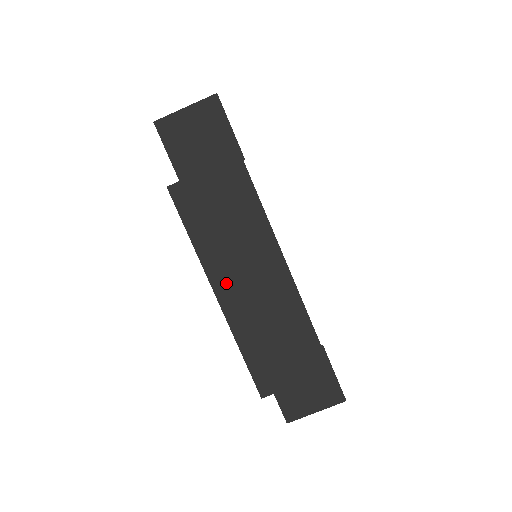
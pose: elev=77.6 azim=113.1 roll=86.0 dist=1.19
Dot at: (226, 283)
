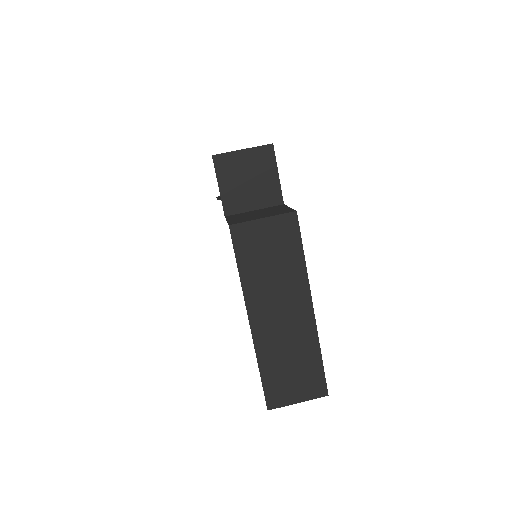
Dot at: occluded
